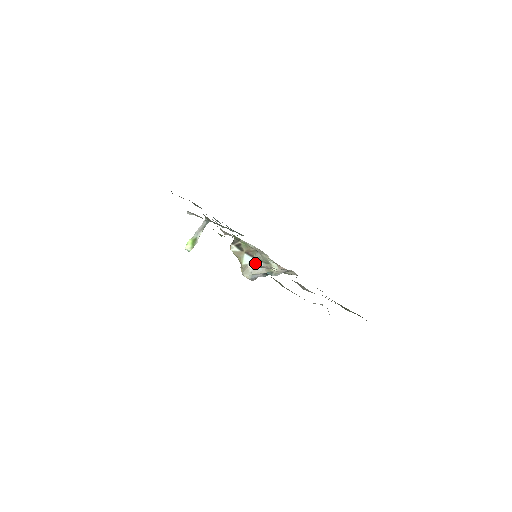
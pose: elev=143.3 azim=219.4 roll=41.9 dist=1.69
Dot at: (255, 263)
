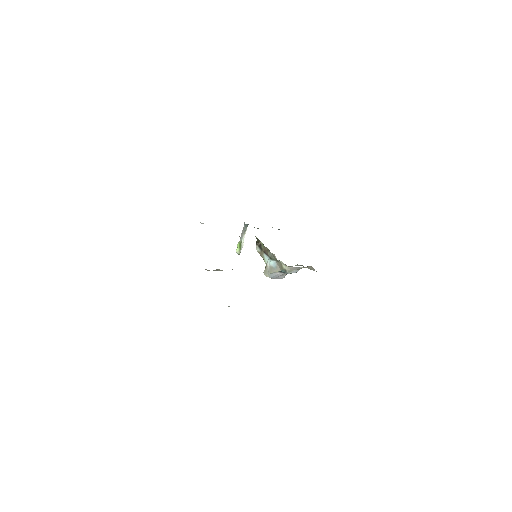
Dot at: (270, 262)
